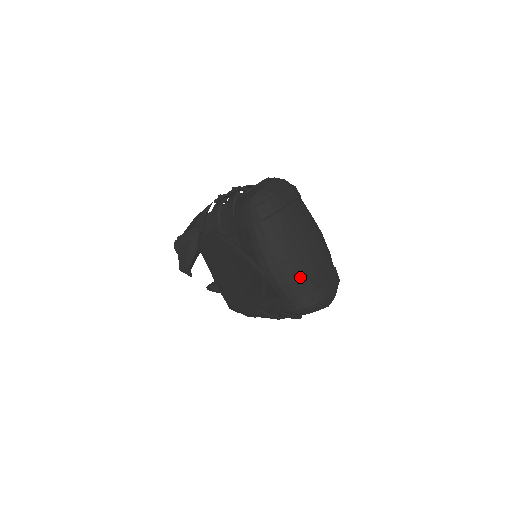
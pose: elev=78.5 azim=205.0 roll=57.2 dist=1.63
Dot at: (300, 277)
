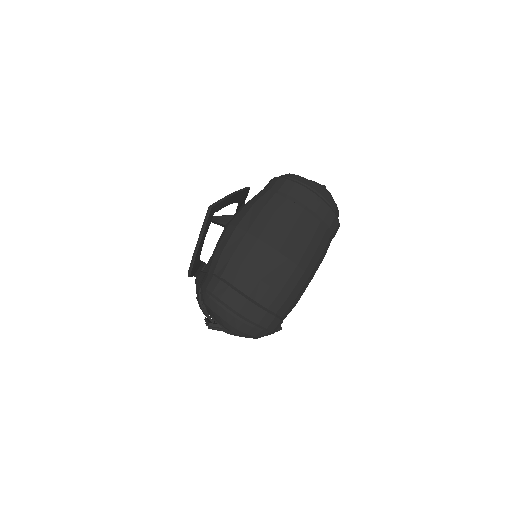
Dot at: (235, 259)
